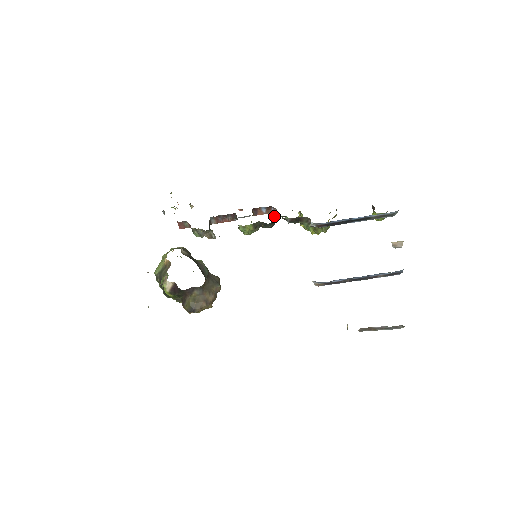
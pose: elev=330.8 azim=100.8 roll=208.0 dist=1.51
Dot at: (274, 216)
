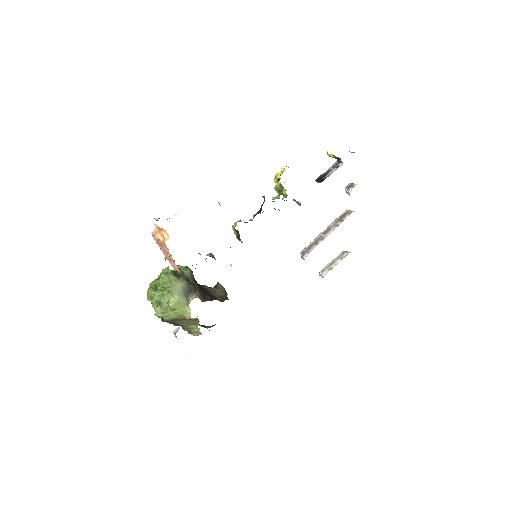
Dot at: occluded
